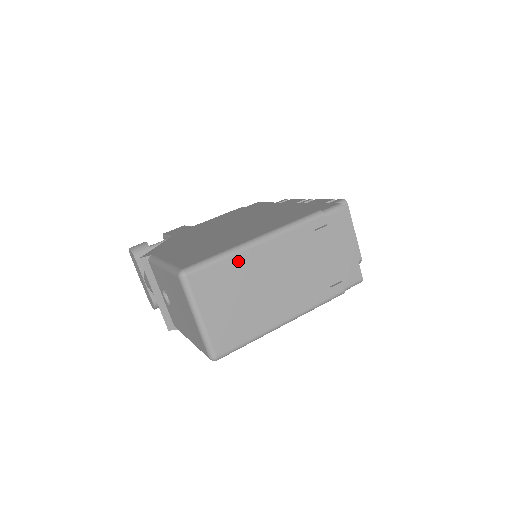
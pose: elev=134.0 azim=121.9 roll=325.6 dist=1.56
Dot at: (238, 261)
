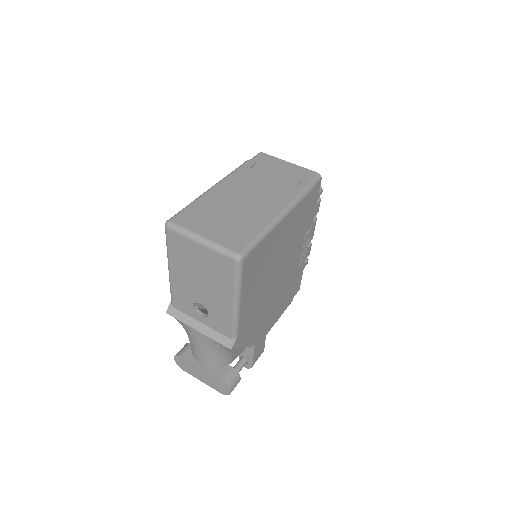
Dot at: (205, 200)
